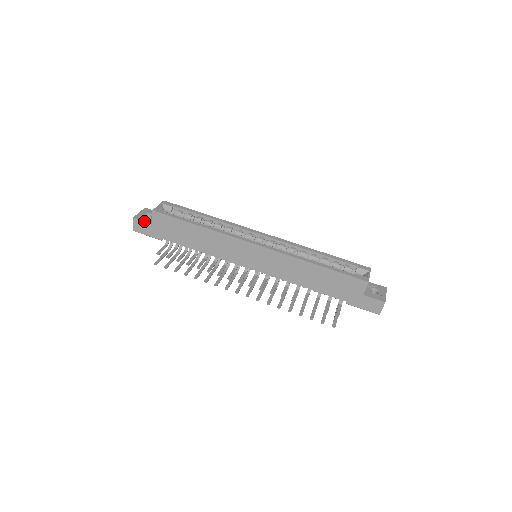
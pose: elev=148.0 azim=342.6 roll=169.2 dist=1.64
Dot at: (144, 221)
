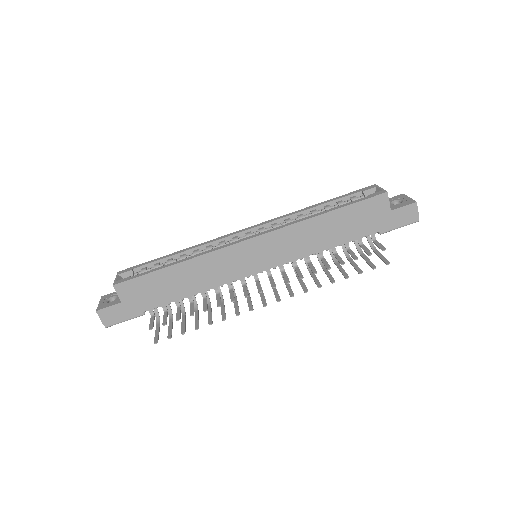
Dot at: (111, 306)
